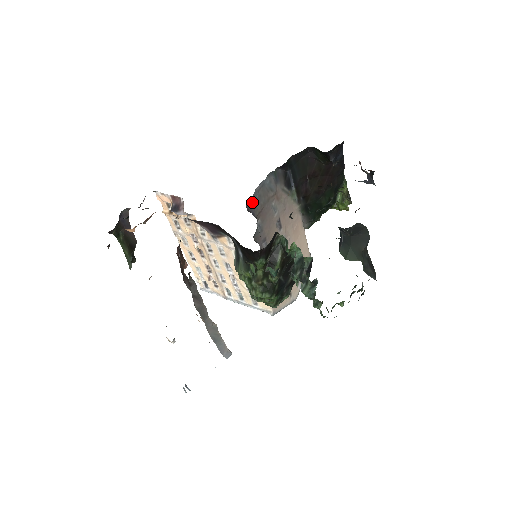
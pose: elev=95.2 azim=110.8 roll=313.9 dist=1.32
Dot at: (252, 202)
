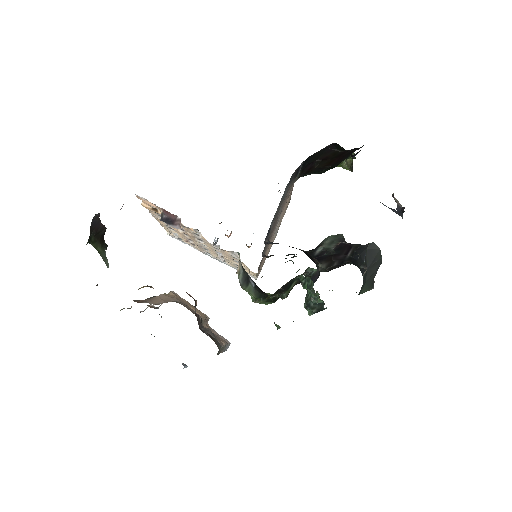
Dot at: (269, 231)
